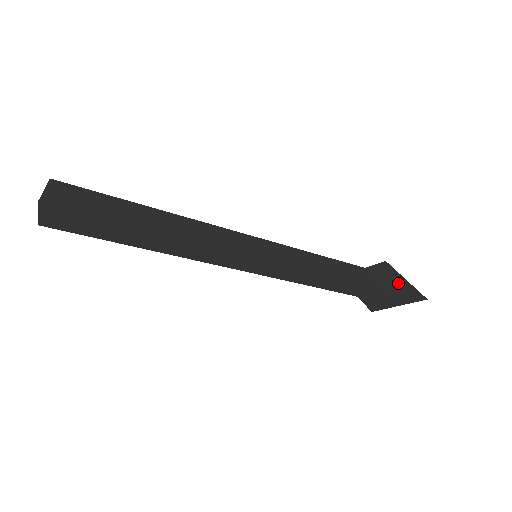
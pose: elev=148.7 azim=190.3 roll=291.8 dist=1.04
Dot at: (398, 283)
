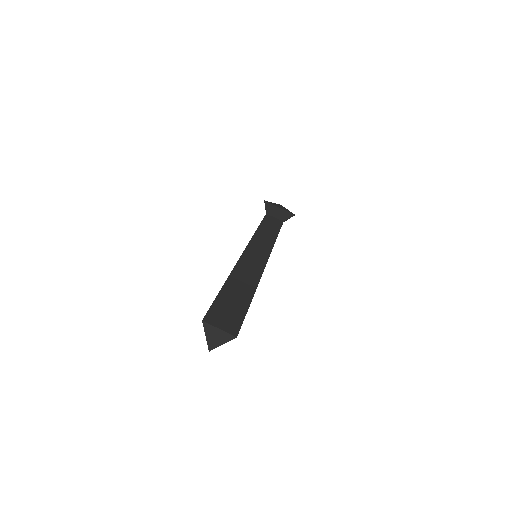
Dot at: (285, 211)
